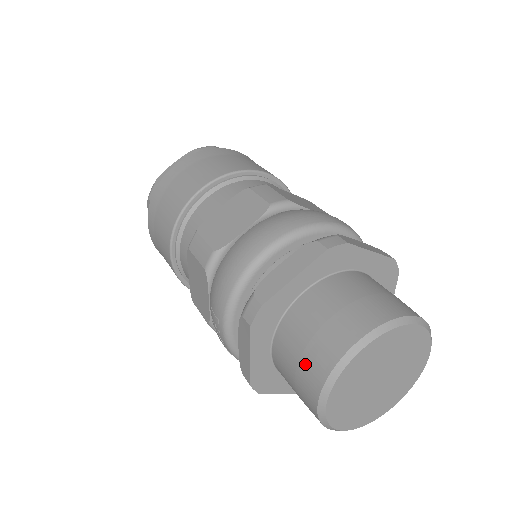
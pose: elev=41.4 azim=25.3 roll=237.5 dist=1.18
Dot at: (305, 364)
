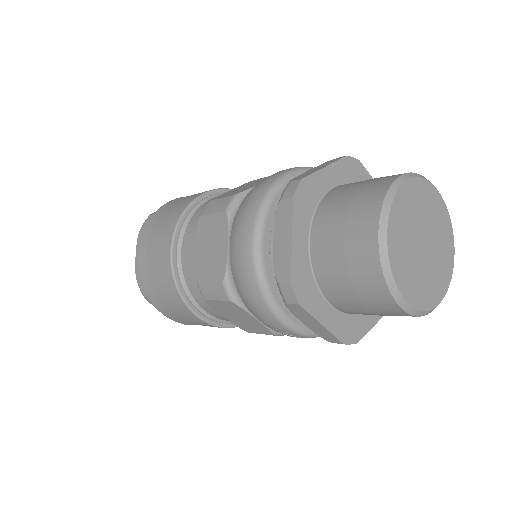
Dot at: (362, 289)
